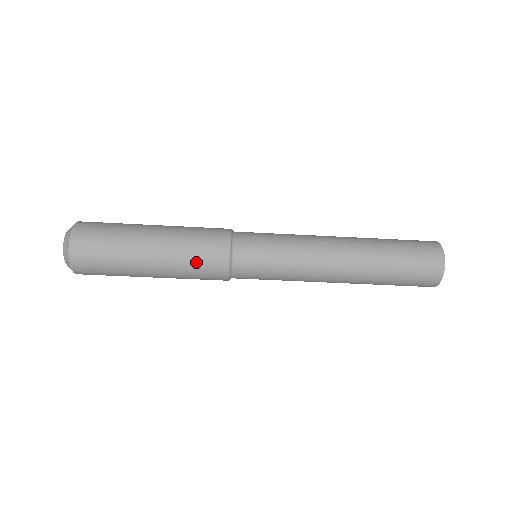
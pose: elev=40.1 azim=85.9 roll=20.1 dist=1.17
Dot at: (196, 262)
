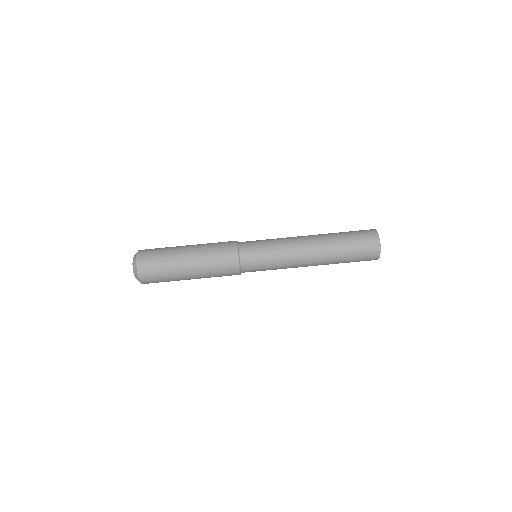
Dot at: (216, 248)
